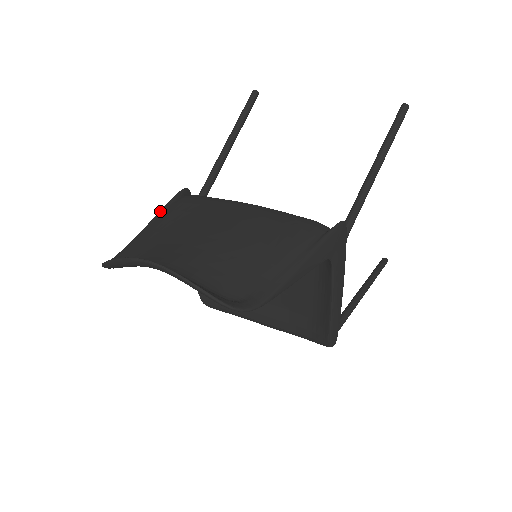
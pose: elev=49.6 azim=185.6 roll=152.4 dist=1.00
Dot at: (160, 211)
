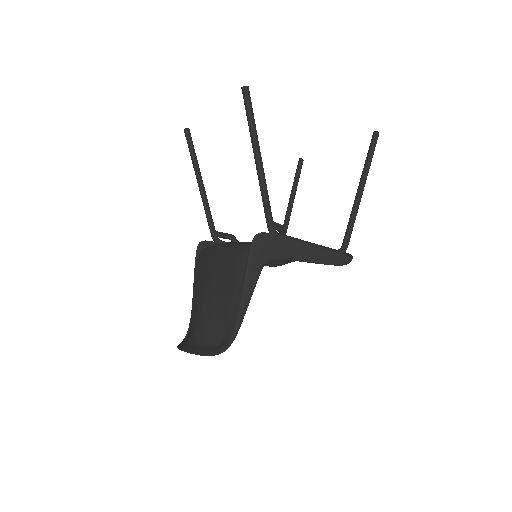
Dot at: (194, 277)
